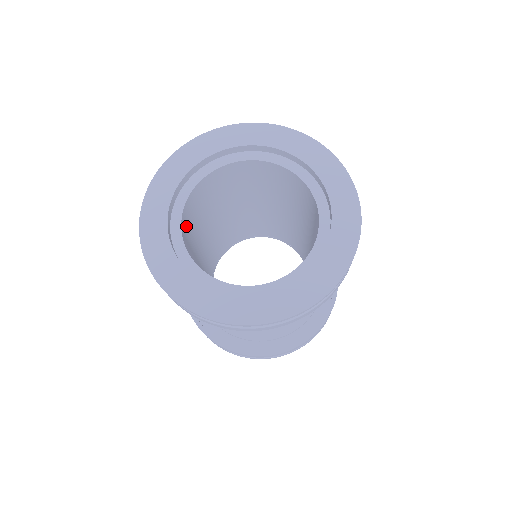
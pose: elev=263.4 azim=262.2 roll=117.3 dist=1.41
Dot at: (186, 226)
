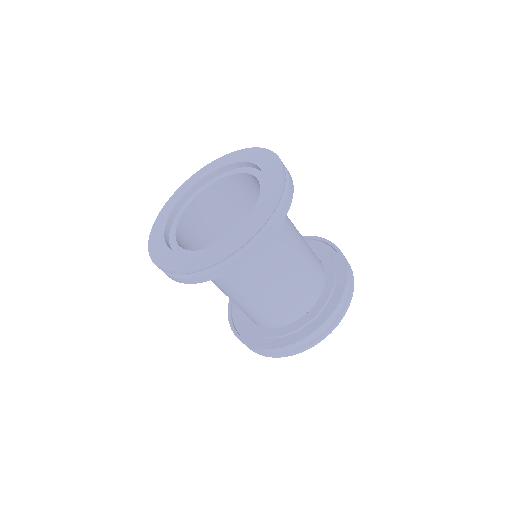
Dot at: occluded
